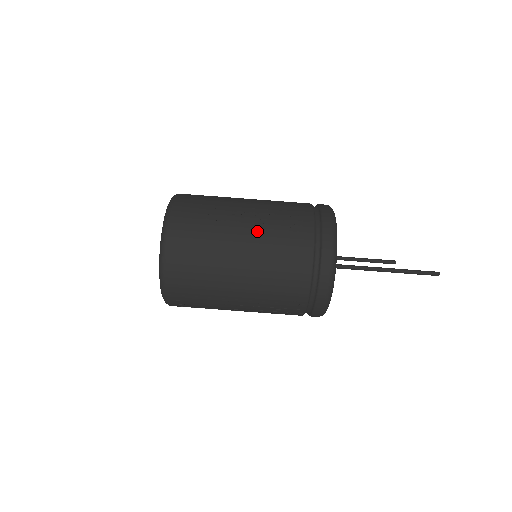
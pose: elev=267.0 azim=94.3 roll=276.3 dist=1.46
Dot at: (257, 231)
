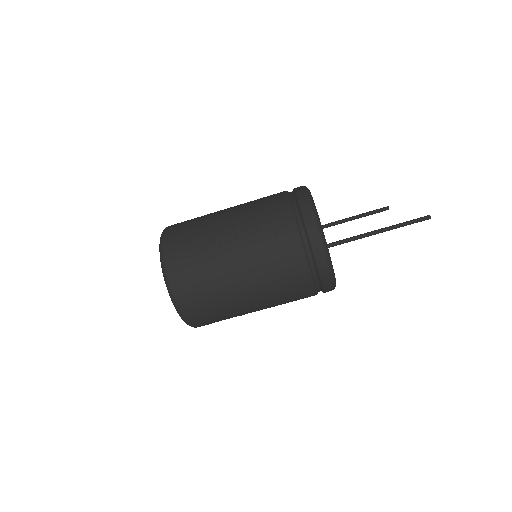
Dot at: (246, 249)
